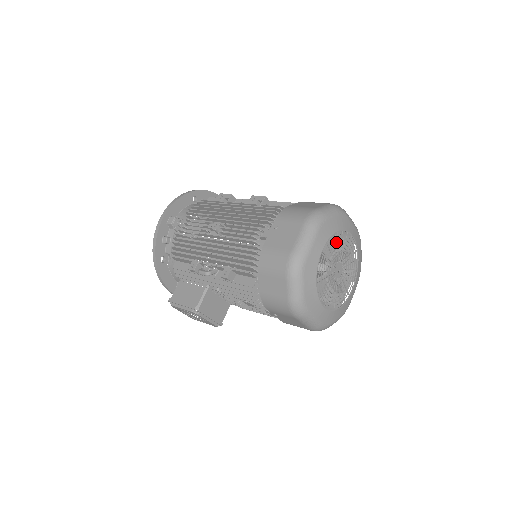
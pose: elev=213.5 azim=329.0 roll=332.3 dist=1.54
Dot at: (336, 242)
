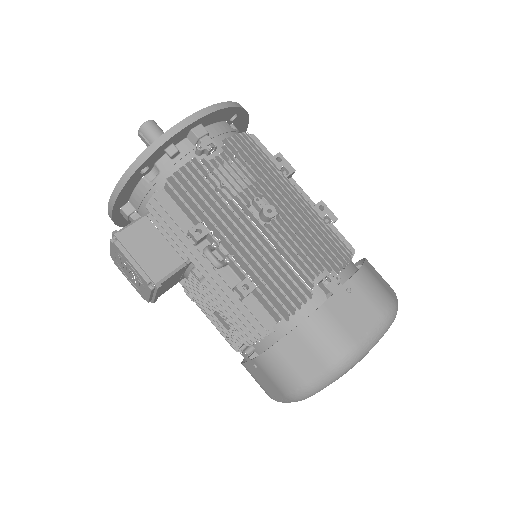
Dot at: occluded
